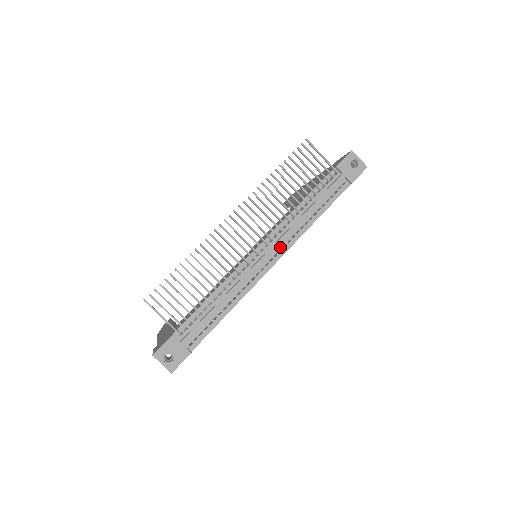
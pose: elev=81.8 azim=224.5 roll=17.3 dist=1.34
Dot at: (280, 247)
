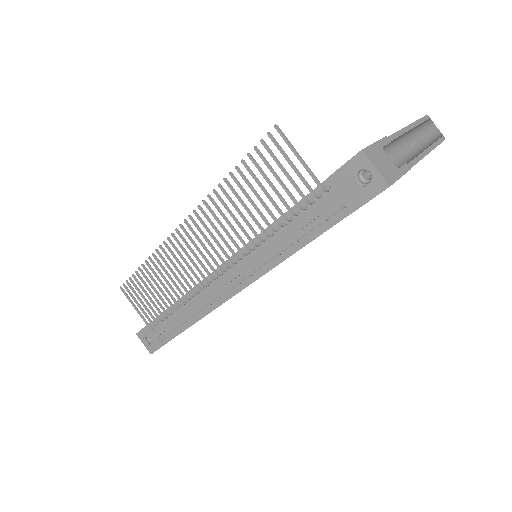
Dot at: (244, 275)
